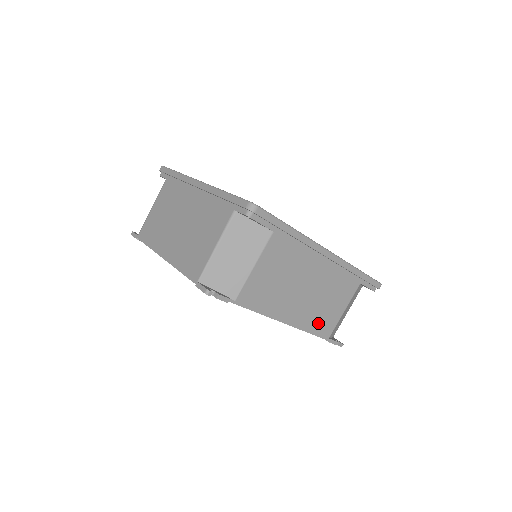
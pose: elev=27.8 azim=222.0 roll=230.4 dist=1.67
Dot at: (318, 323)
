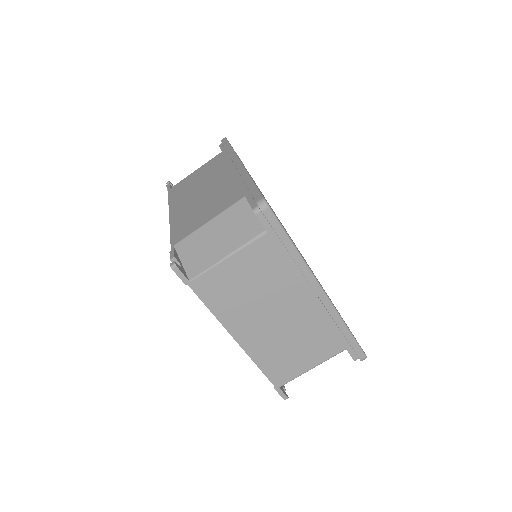
Dot at: occluded
